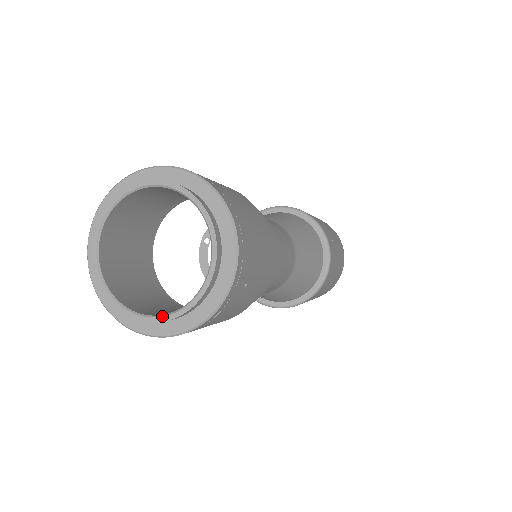
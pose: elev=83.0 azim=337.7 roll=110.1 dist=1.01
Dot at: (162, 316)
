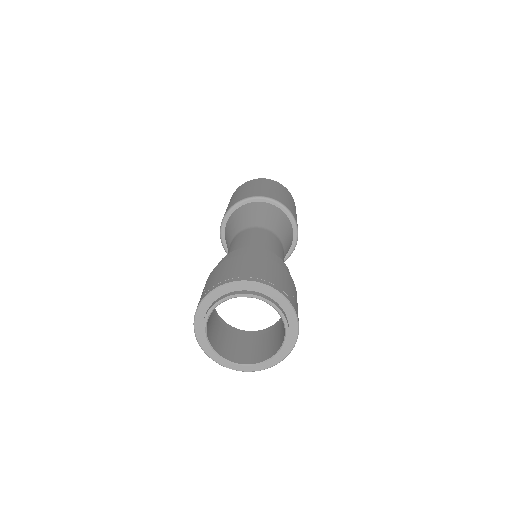
Dot at: (280, 349)
